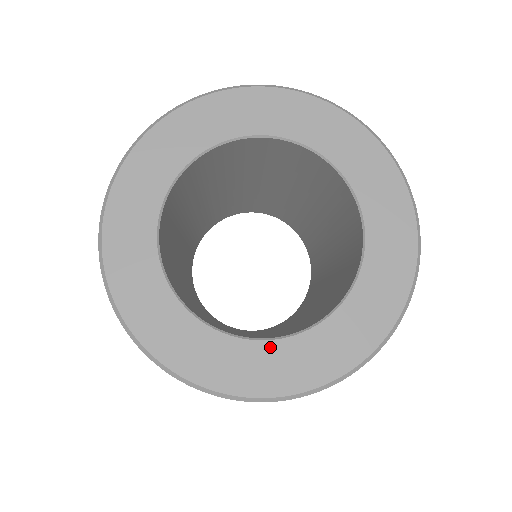
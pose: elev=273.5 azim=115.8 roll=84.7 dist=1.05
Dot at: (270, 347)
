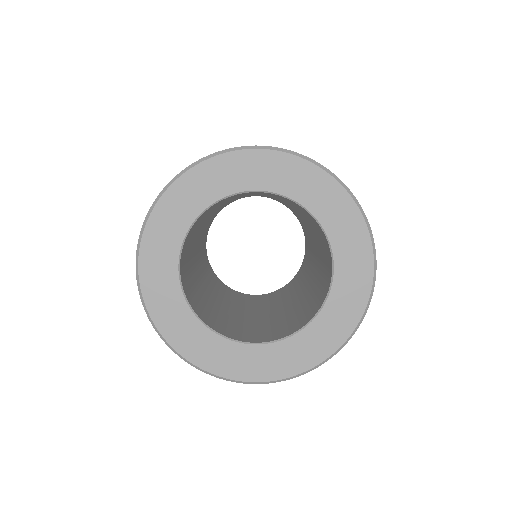
Dot at: (296, 339)
